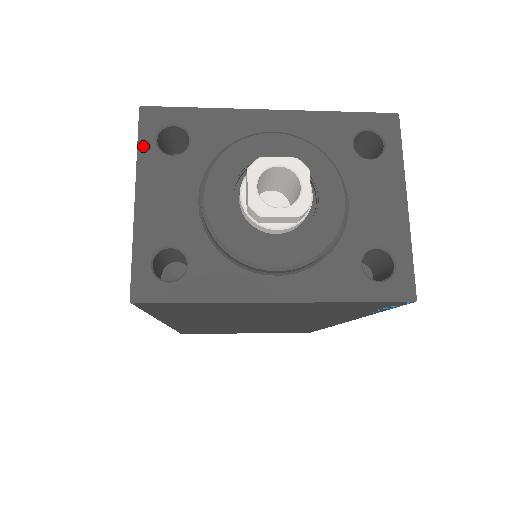
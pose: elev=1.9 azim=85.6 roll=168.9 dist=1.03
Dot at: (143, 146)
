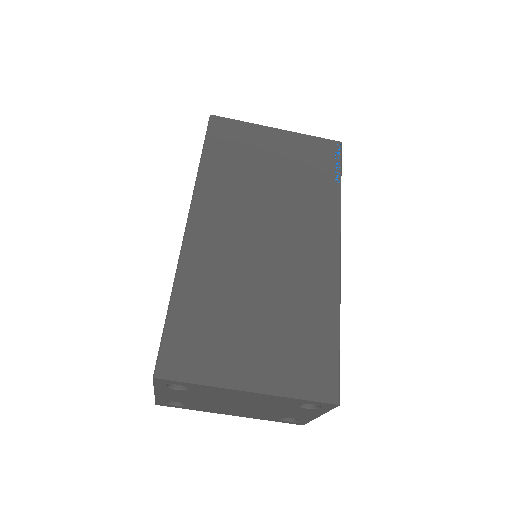
Dot at: occluded
